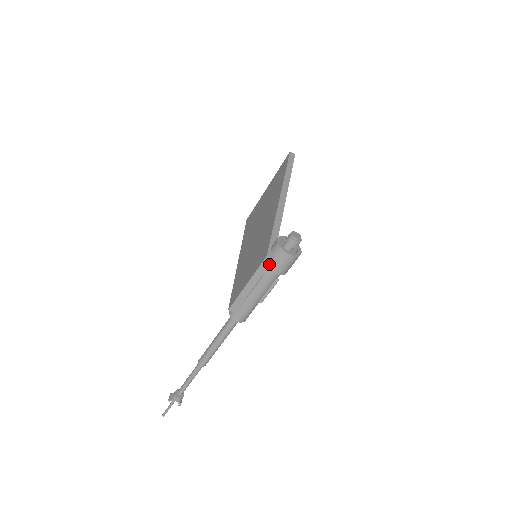
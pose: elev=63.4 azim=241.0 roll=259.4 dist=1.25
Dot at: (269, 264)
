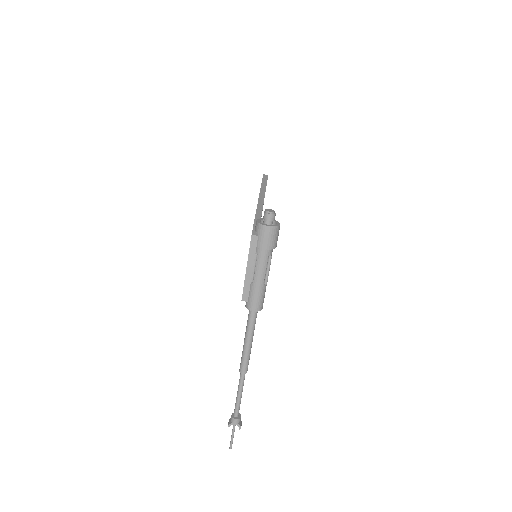
Dot at: (256, 242)
